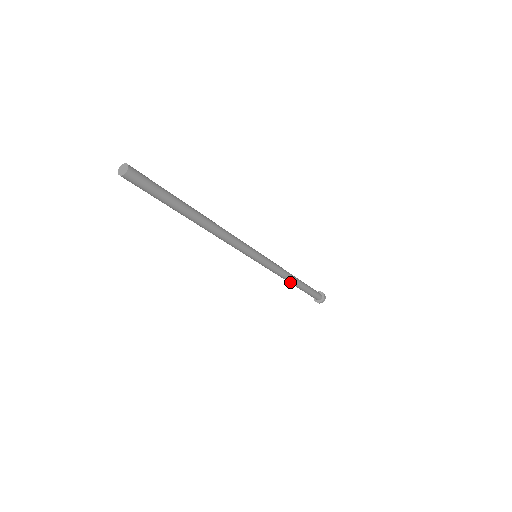
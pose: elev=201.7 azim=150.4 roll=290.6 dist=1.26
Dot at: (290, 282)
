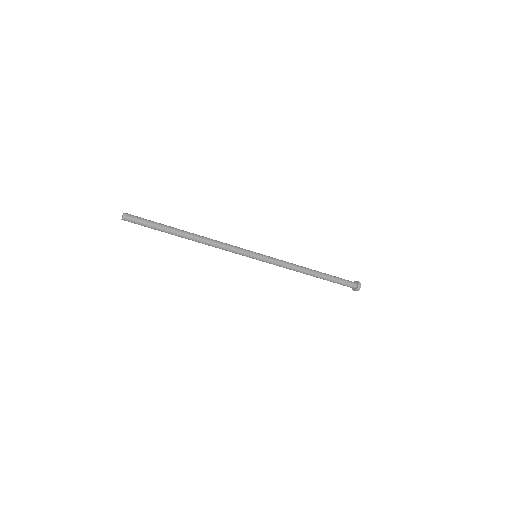
Dot at: (306, 274)
